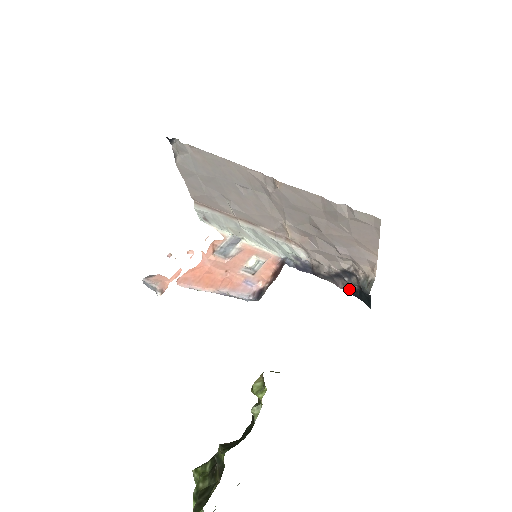
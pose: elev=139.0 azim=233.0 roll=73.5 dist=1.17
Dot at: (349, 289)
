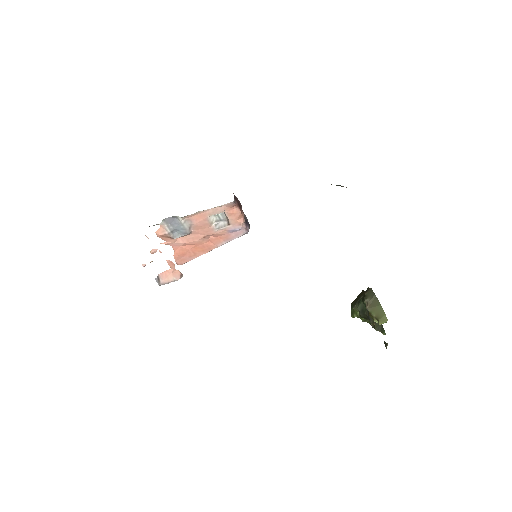
Dot at: occluded
